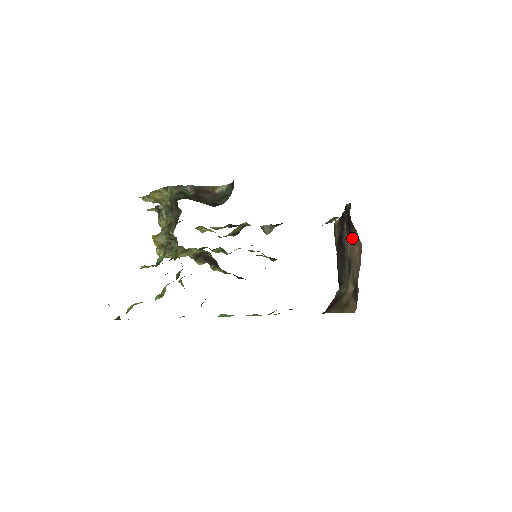
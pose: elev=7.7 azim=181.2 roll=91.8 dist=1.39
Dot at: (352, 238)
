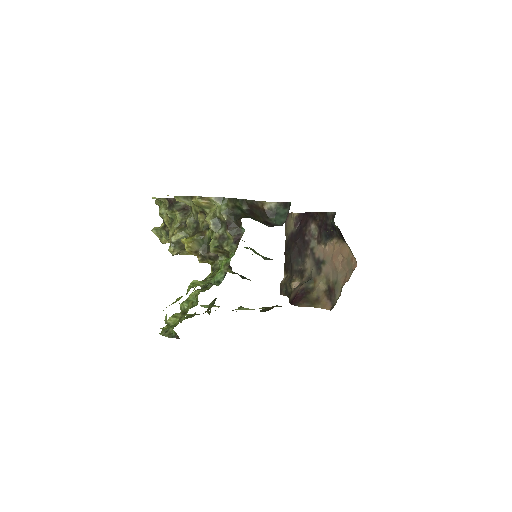
Dot at: (332, 244)
